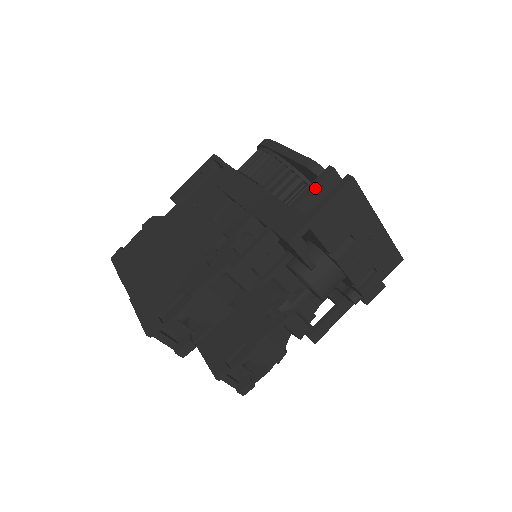
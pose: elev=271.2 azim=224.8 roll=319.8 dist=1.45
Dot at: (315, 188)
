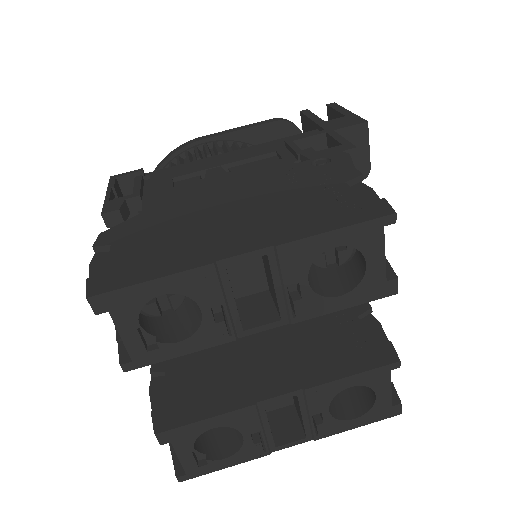
Dot at: (315, 116)
